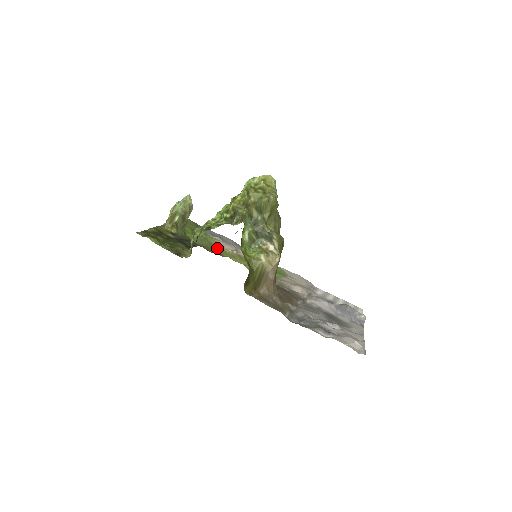
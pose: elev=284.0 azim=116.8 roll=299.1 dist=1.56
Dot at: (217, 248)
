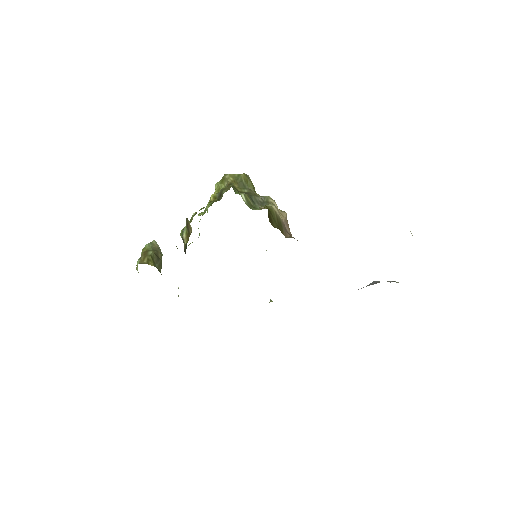
Dot at: occluded
